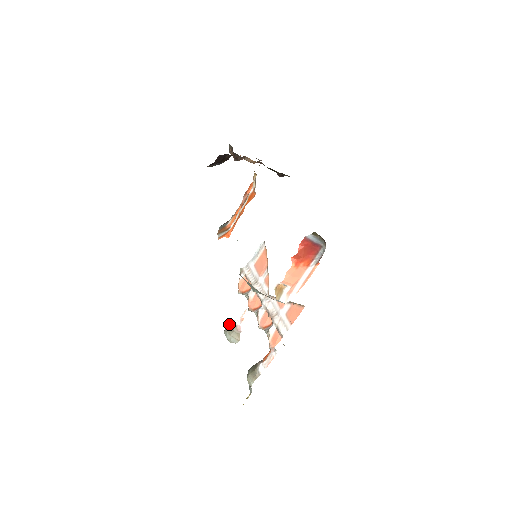
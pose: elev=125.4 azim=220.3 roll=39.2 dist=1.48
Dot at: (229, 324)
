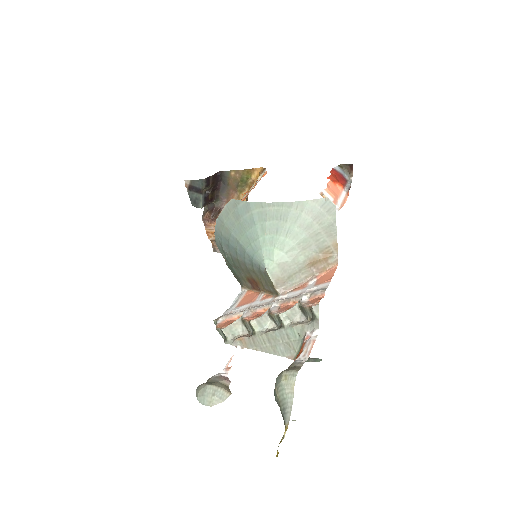
Dot at: occluded
